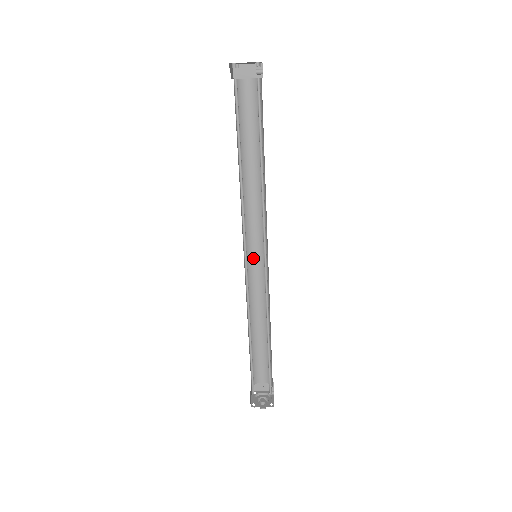
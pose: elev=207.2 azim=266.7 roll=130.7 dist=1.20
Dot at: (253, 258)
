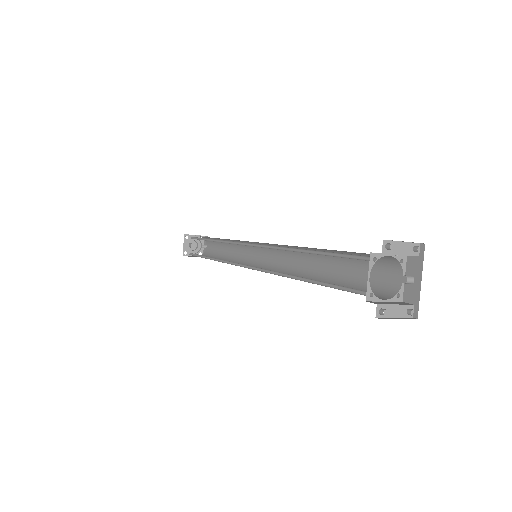
Dot at: occluded
